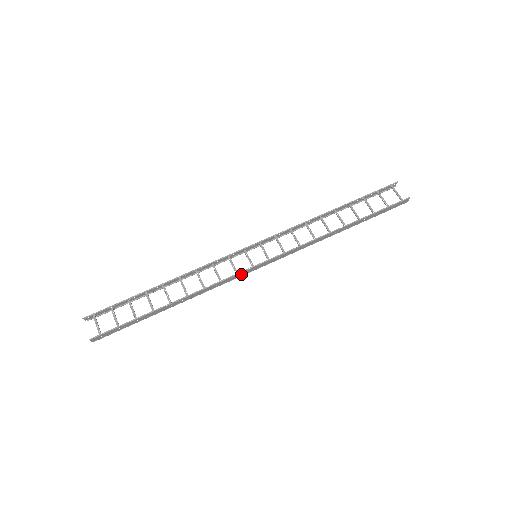
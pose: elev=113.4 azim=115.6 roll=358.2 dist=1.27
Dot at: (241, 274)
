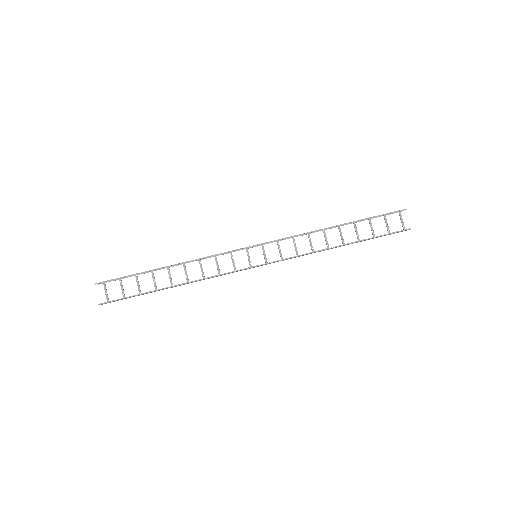
Dot at: (239, 270)
